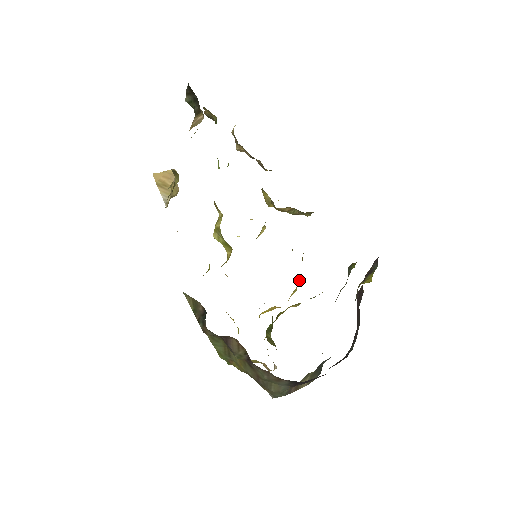
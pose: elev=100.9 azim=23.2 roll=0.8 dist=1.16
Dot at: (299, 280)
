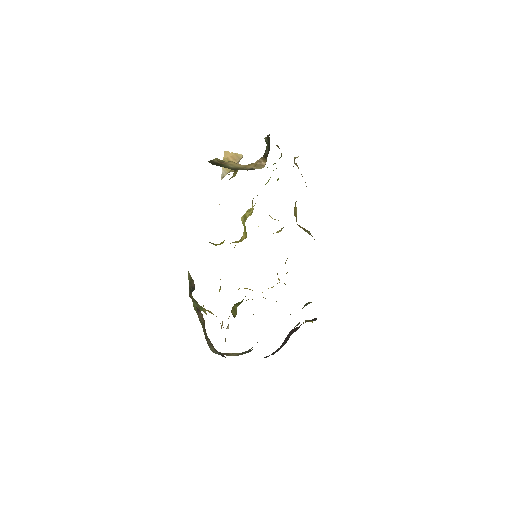
Dot at: (279, 282)
